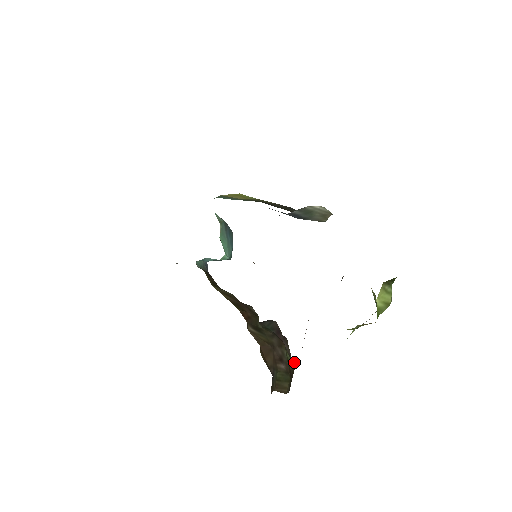
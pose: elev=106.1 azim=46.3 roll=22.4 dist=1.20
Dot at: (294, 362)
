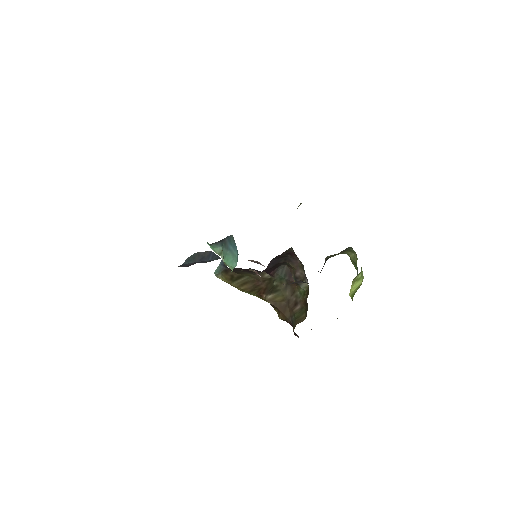
Dot at: (307, 287)
